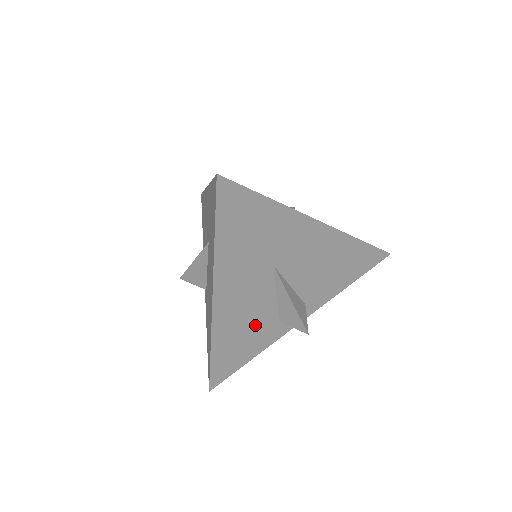
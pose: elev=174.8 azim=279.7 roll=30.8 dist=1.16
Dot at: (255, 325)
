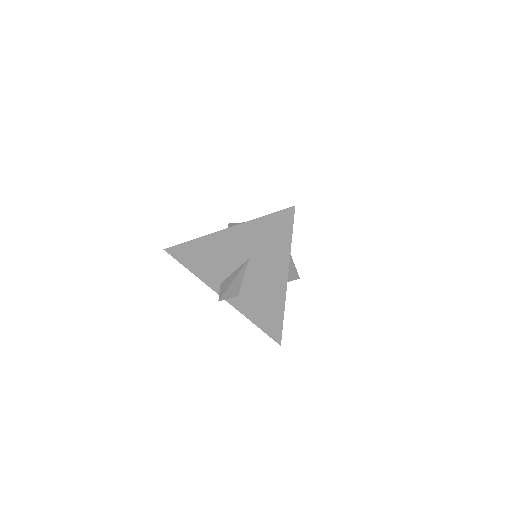
Dot at: occluded
